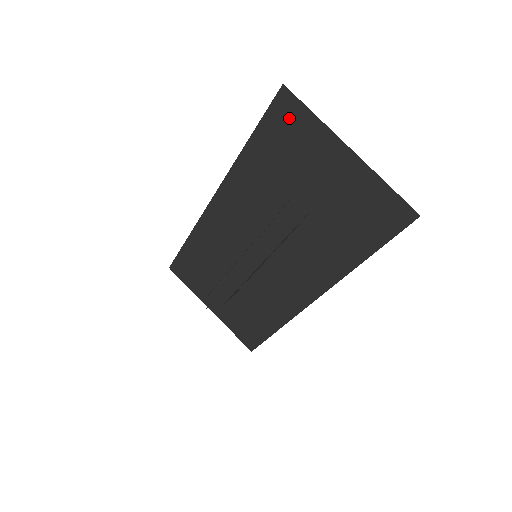
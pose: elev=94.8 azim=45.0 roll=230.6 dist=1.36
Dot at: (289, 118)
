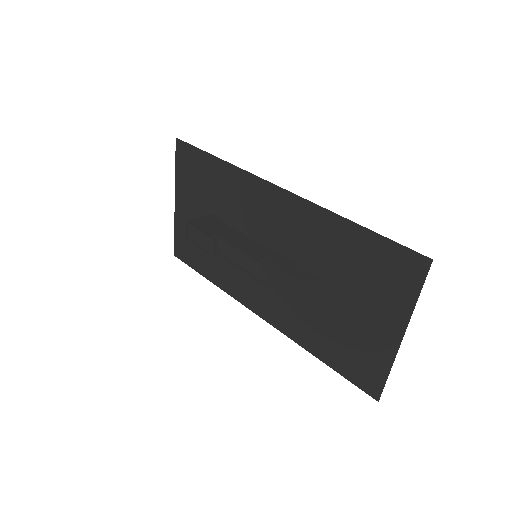
Dot at: (402, 271)
